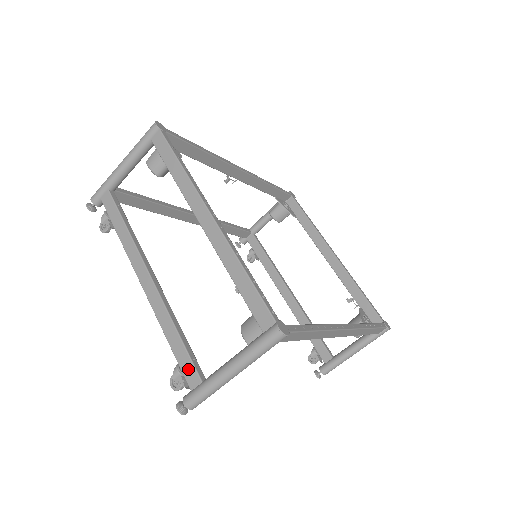
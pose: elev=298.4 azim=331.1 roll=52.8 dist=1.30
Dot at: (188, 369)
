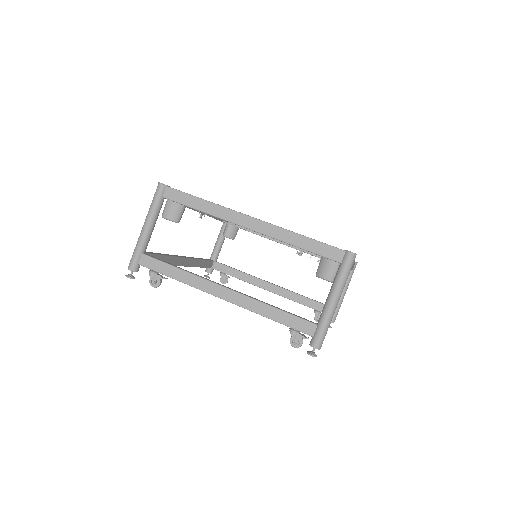
Dot at: (301, 325)
